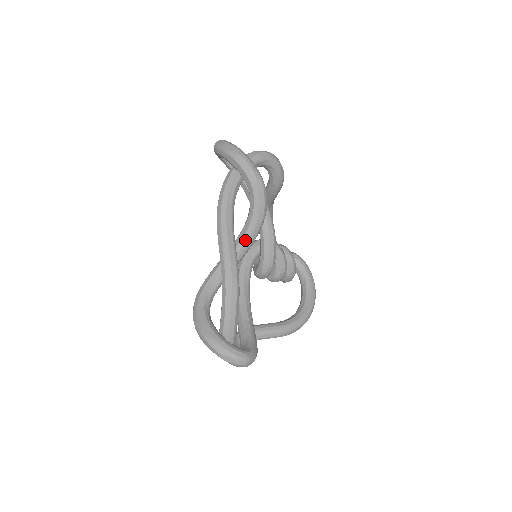
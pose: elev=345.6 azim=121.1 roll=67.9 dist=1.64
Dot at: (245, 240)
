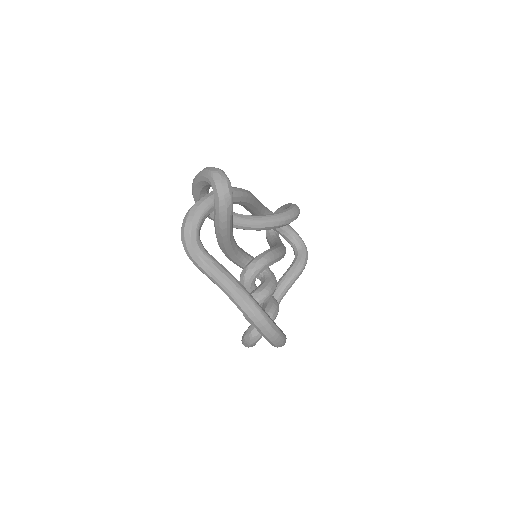
Dot at: (265, 215)
